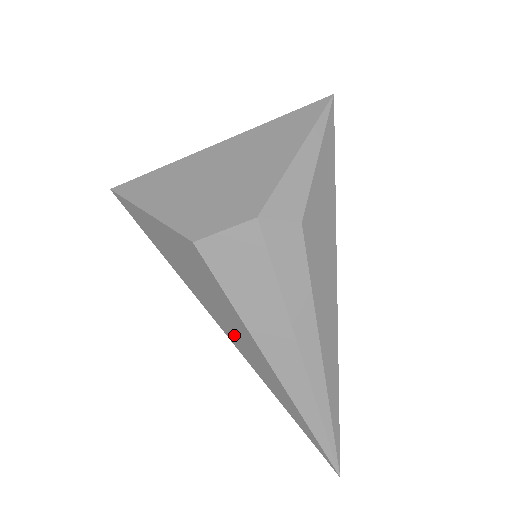
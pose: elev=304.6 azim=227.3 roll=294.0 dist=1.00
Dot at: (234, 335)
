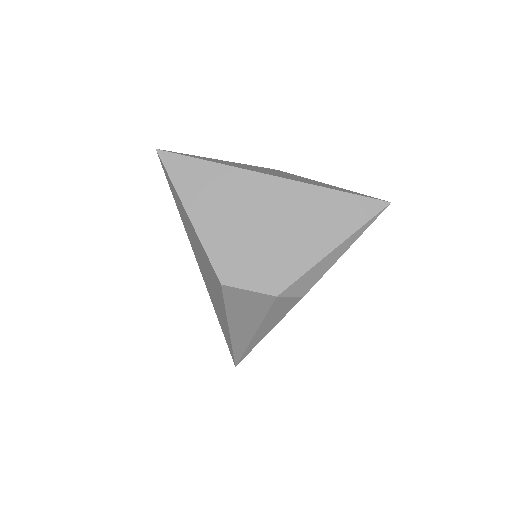
Dot at: (213, 297)
